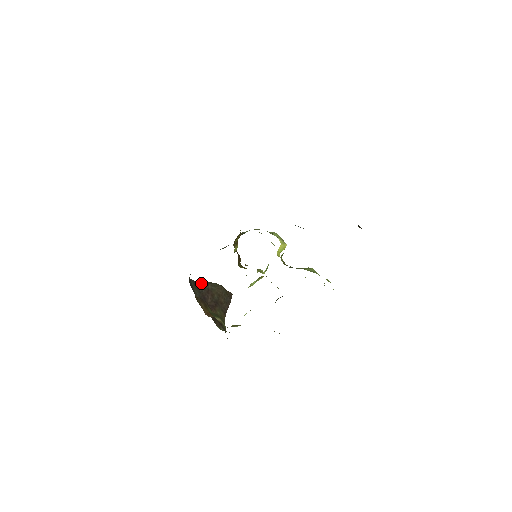
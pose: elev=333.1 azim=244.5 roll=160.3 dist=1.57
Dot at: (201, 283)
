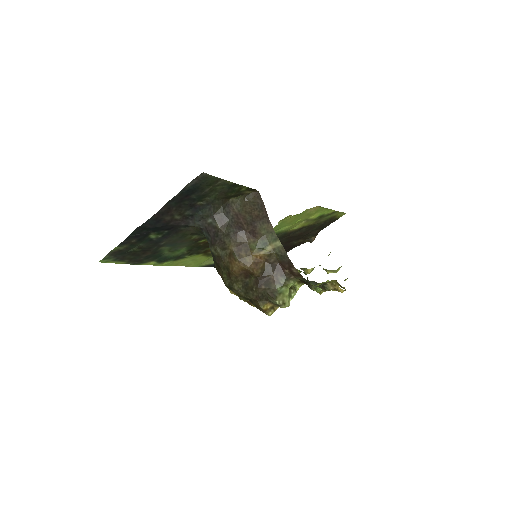
Dot at: (226, 212)
